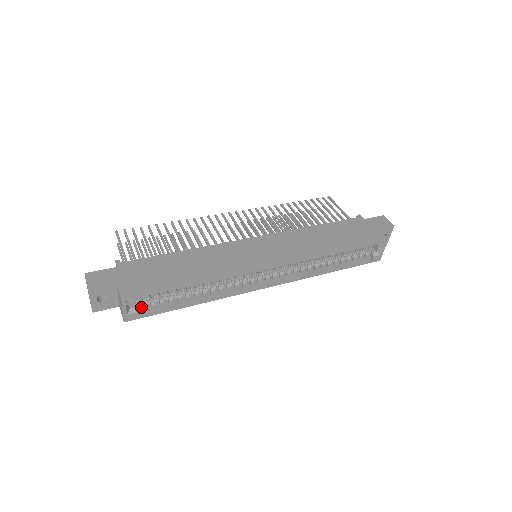
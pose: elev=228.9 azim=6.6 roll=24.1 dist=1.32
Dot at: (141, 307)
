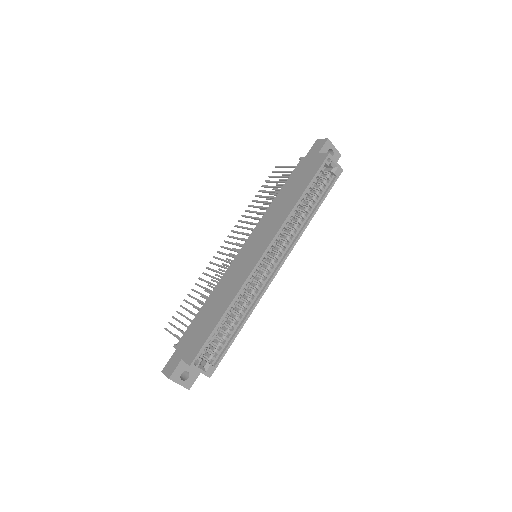
Dot at: (211, 359)
